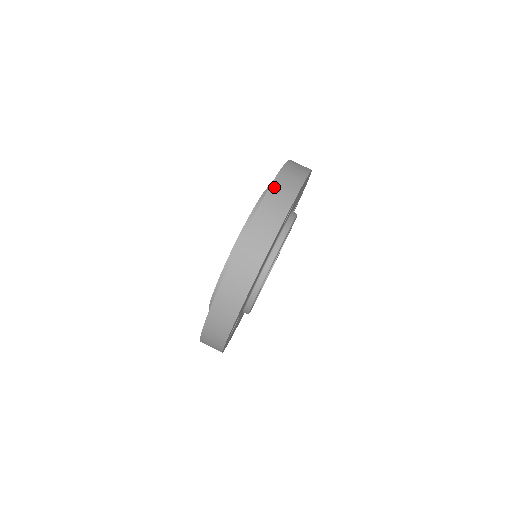
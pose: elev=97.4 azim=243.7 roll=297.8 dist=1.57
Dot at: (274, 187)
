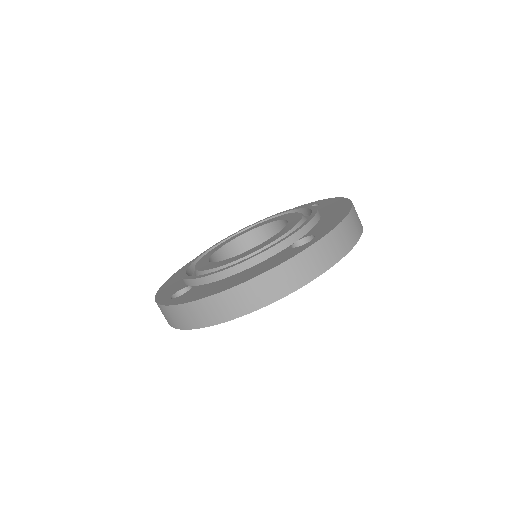
Dot at: (322, 243)
